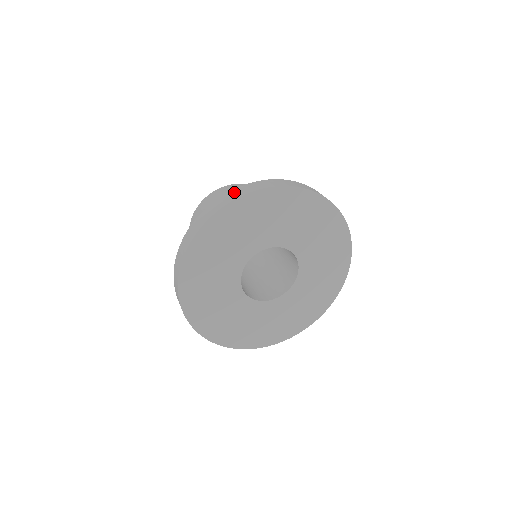
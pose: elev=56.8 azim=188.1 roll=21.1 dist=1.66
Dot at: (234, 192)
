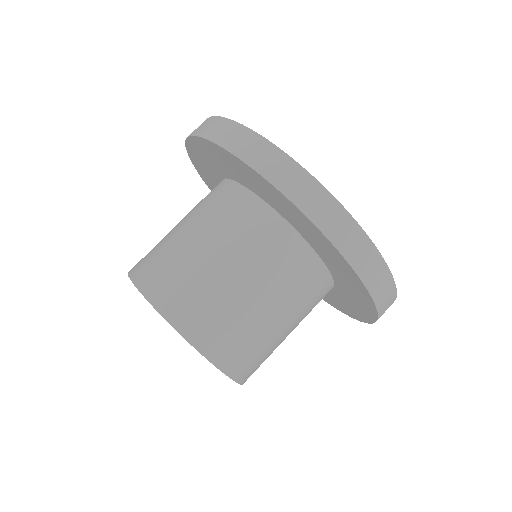
Dot at: occluded
